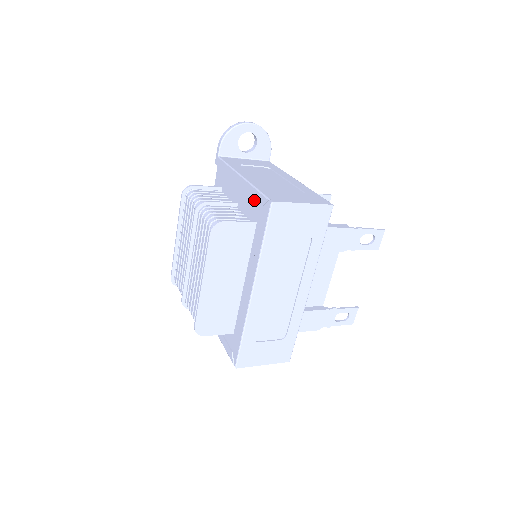
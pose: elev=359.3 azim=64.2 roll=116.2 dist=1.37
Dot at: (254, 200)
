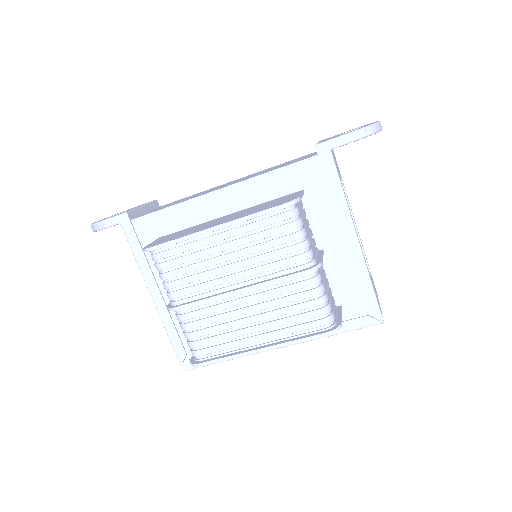
Dot at: (357, 287)
